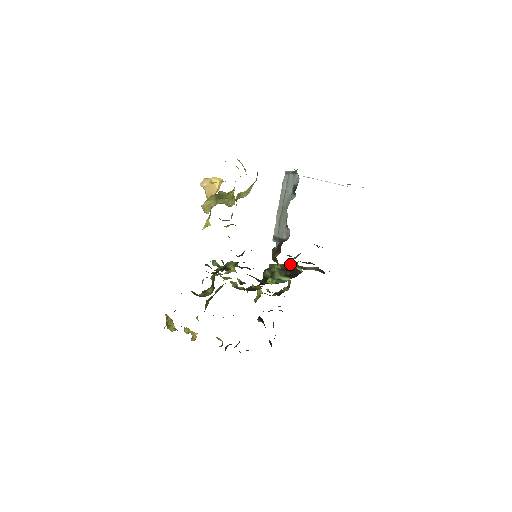
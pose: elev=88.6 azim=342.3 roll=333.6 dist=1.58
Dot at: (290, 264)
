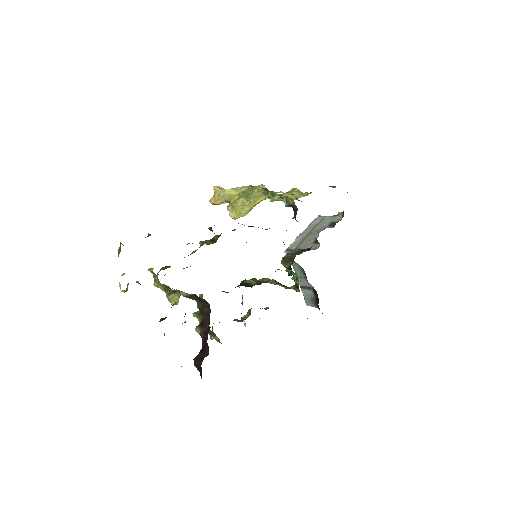
Dot at: occluded
